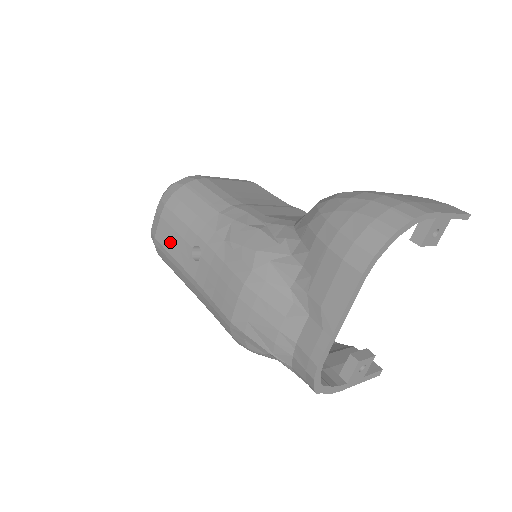
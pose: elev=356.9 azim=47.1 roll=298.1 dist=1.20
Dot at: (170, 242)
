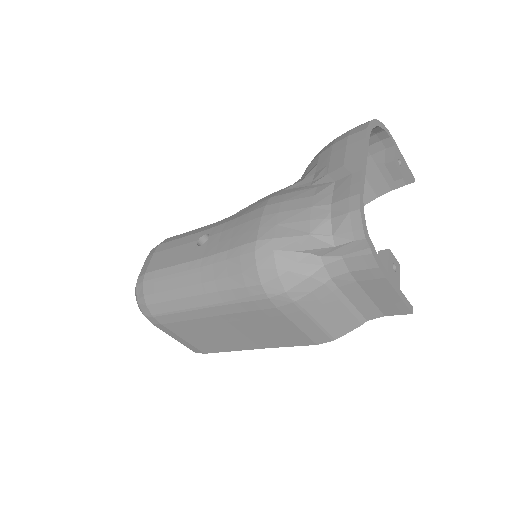
Dot at: (167, 259)
